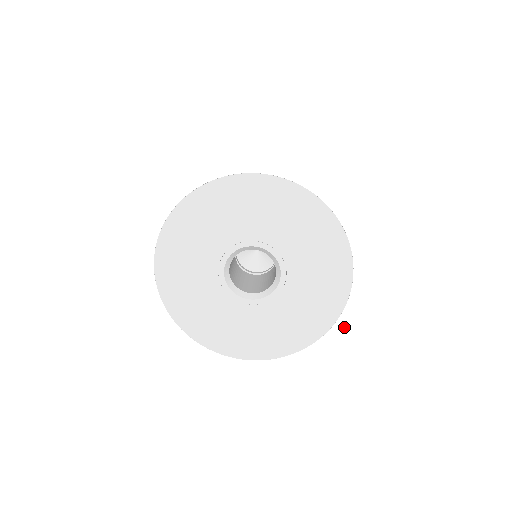
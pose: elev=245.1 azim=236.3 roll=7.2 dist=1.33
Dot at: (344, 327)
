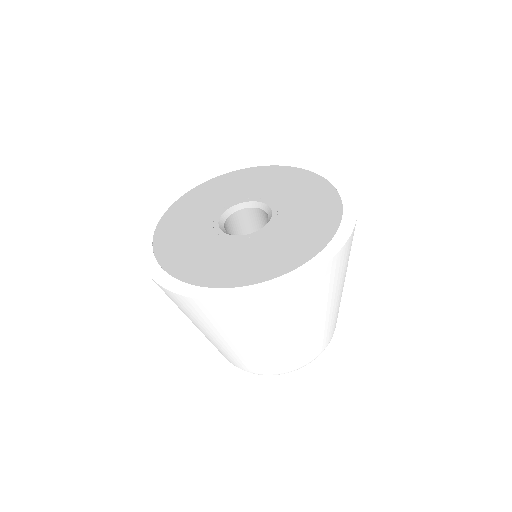
Dot at: (325, 259)
